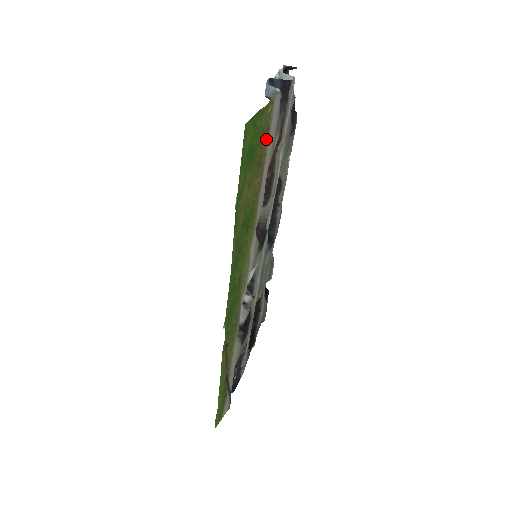
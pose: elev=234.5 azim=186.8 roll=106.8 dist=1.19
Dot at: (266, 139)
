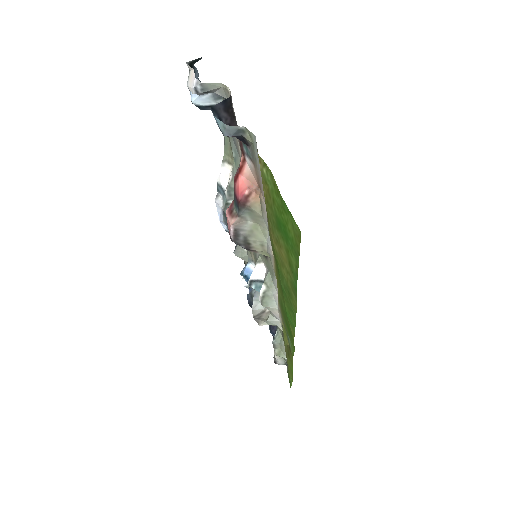
Dot at: occluded
